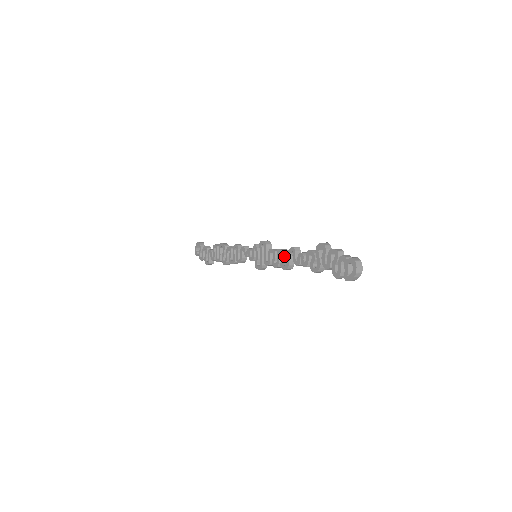
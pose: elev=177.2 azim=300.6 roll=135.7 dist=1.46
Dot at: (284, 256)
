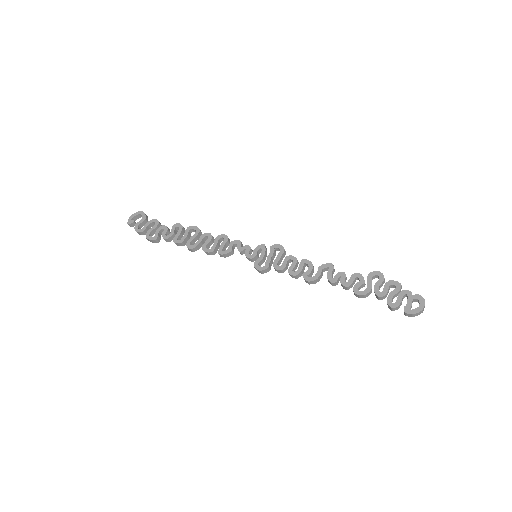
Dot at: (313, 268)
